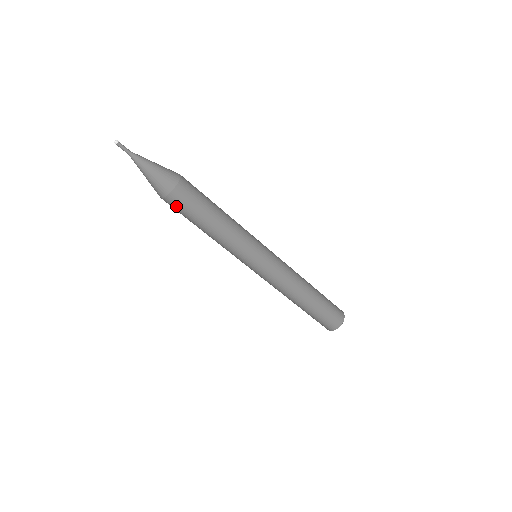
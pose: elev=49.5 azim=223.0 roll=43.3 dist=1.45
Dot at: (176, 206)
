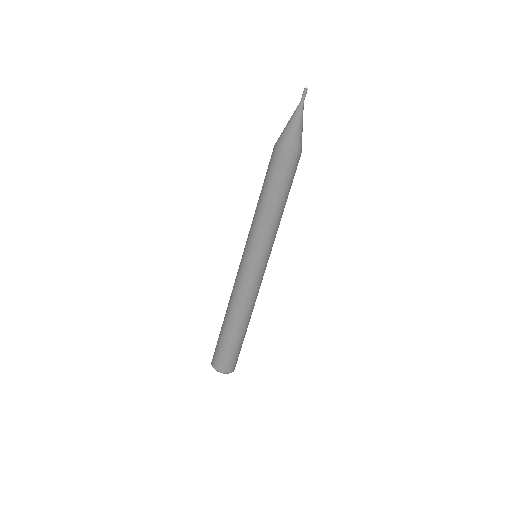
Dot at: (272, 159)
